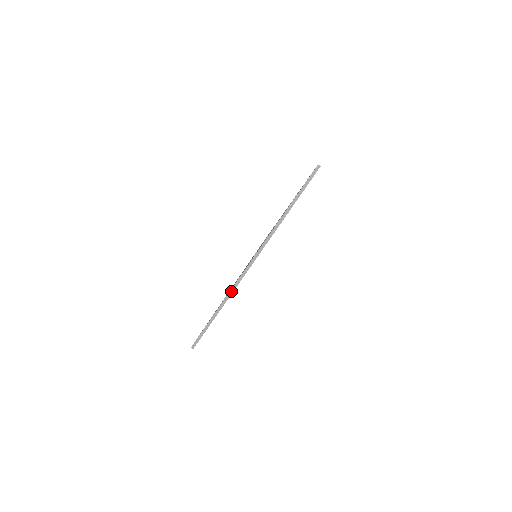
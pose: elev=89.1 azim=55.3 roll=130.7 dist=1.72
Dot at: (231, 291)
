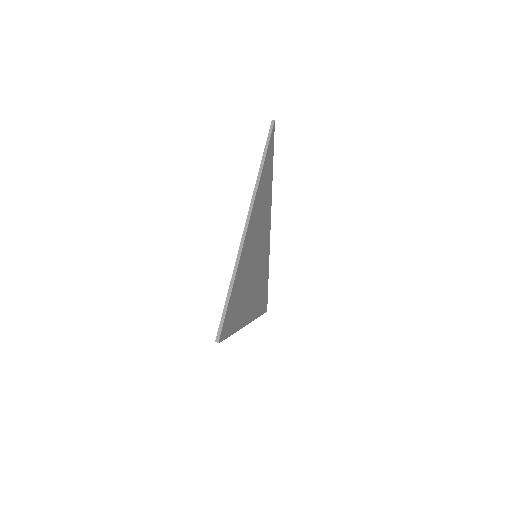
Dot at: (238, 254)
